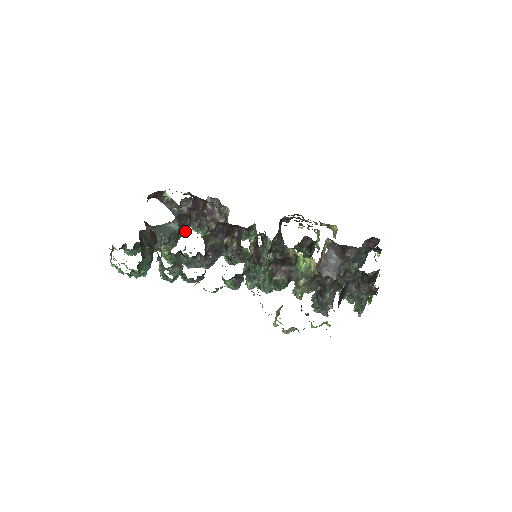
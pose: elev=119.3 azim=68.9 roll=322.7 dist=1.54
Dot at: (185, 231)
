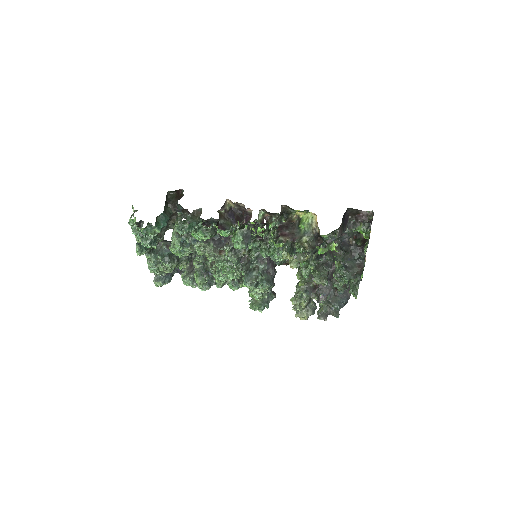
Dot at: occluded
